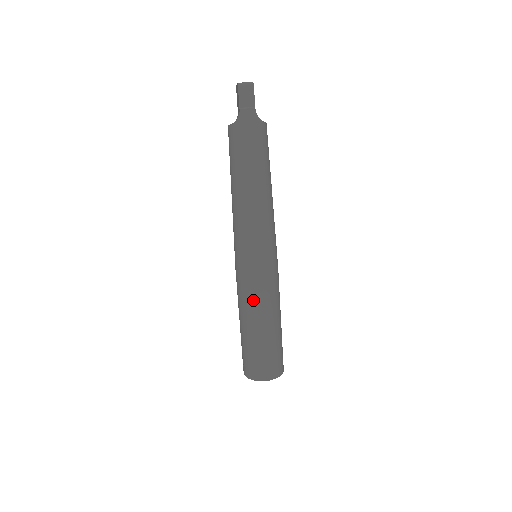
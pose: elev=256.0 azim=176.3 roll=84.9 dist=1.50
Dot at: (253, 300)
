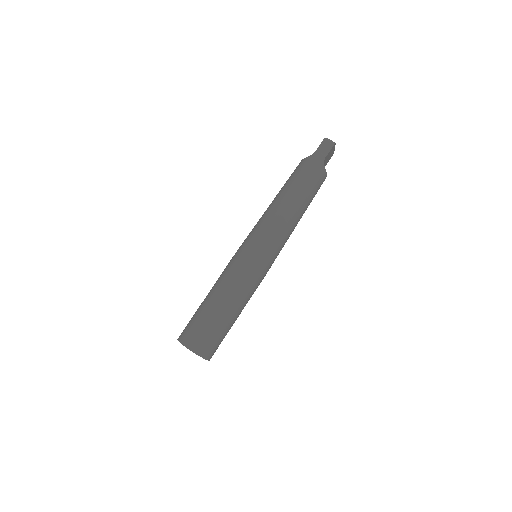
Dot at: (229, 278)
